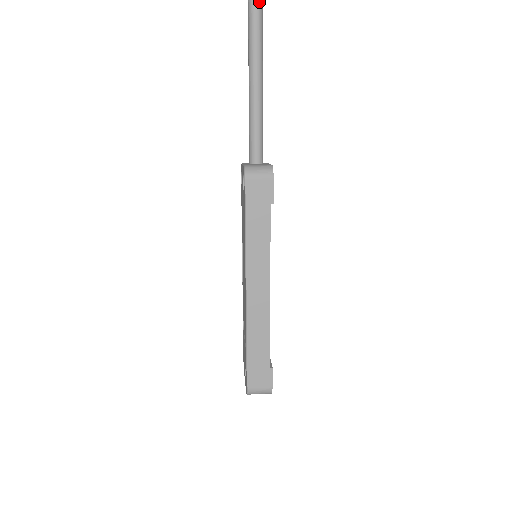
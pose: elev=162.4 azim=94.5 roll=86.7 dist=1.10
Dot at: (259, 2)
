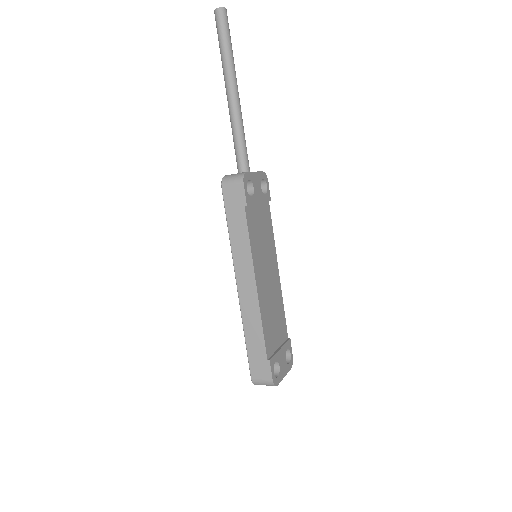
Dot at: (224, 38)
